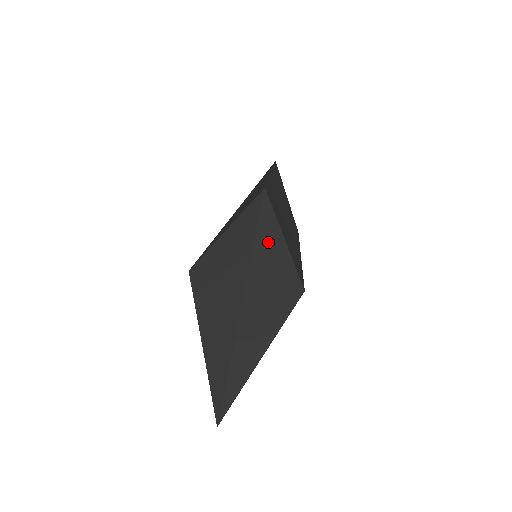
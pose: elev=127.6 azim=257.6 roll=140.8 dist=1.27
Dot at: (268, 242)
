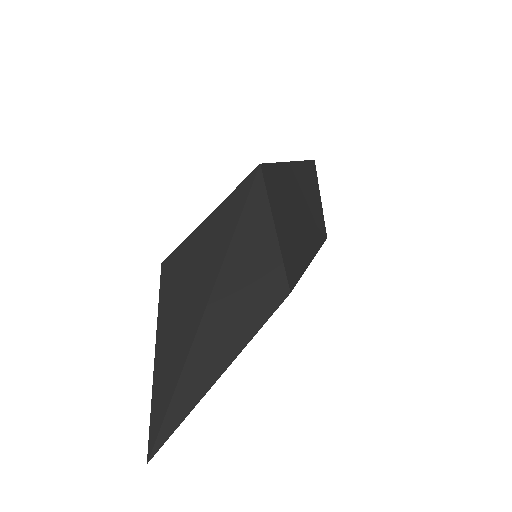
Dot at: (253, 228)
